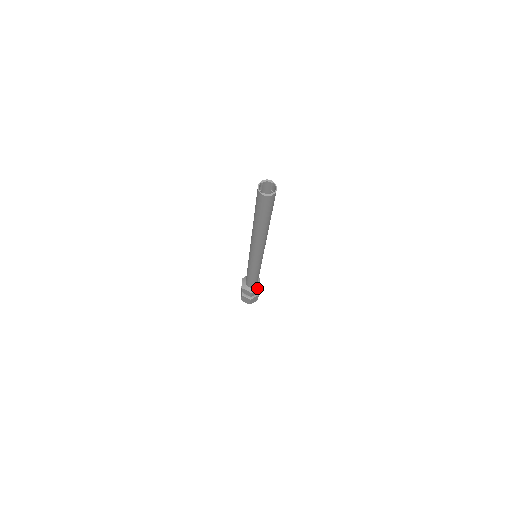
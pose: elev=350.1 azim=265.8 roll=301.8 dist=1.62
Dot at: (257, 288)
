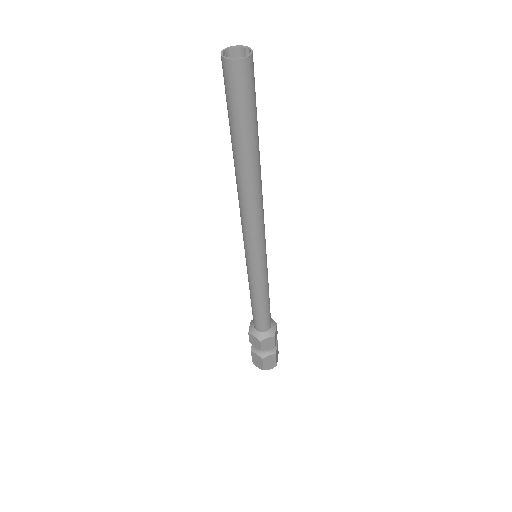
Dot at: (269, 334)
